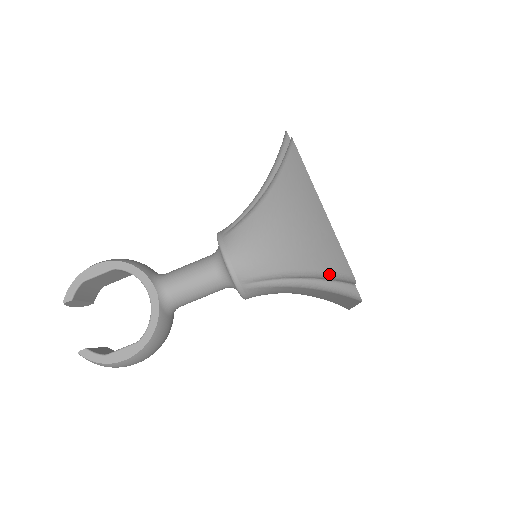
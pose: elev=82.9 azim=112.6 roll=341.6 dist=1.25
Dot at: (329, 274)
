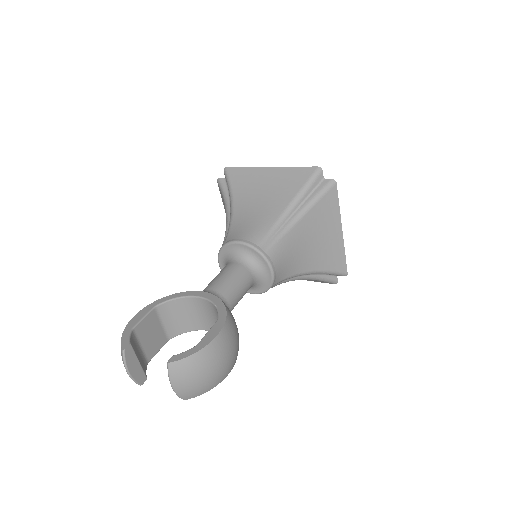
Dot at: (305, 185)
